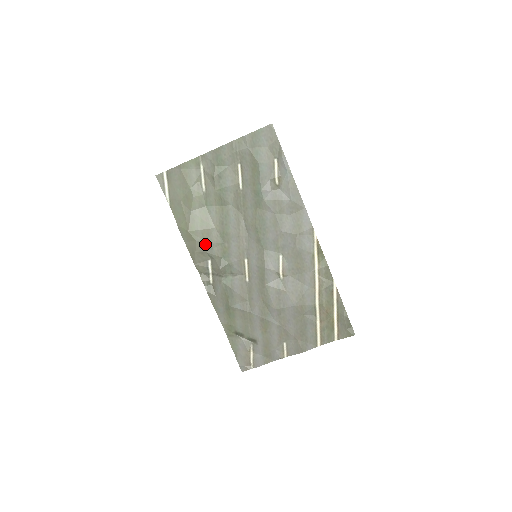
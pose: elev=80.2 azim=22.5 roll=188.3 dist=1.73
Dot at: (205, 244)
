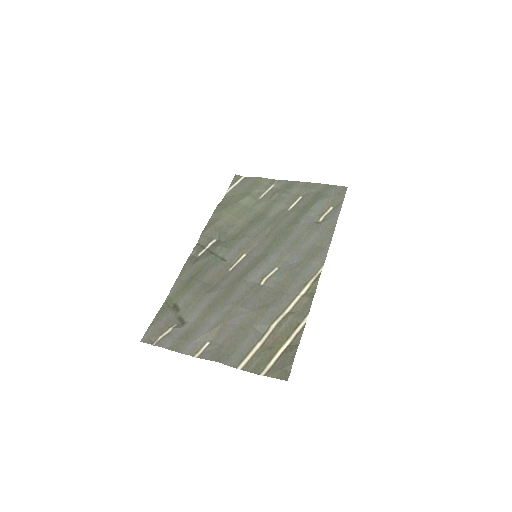
Dot at: (225, 226)
